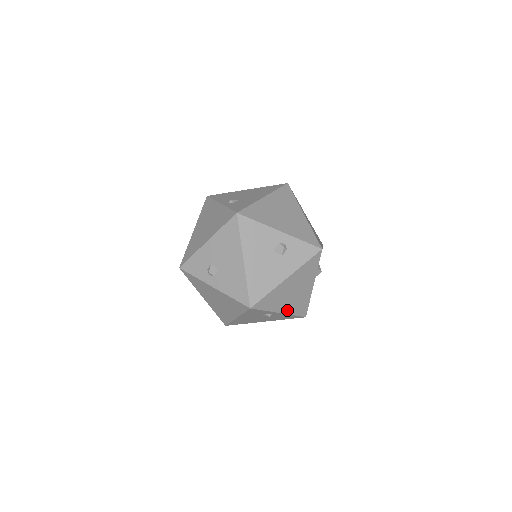
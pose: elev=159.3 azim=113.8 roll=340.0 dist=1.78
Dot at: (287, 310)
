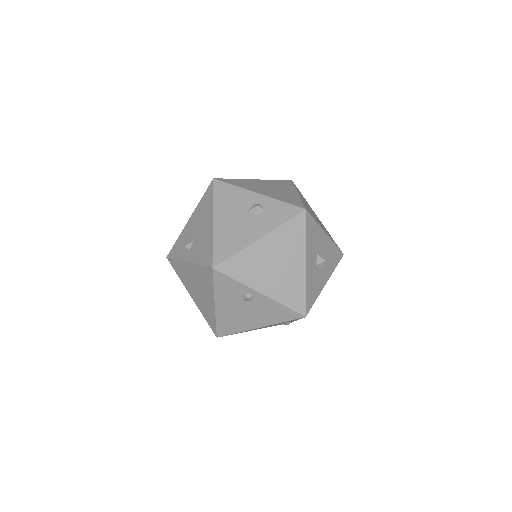
Dot at: (271, 292)
